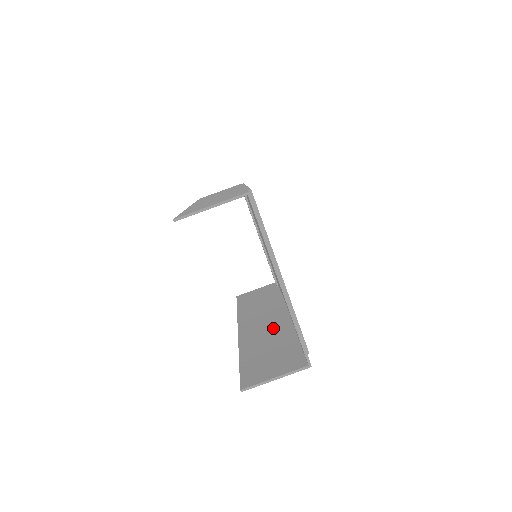
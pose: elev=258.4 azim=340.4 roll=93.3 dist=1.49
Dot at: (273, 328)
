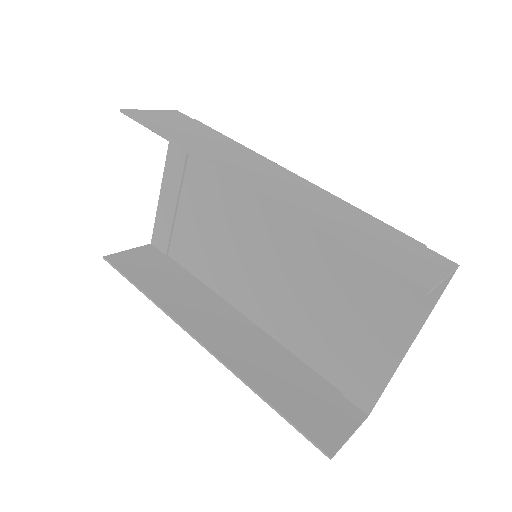
Dot at: (255, 345)
